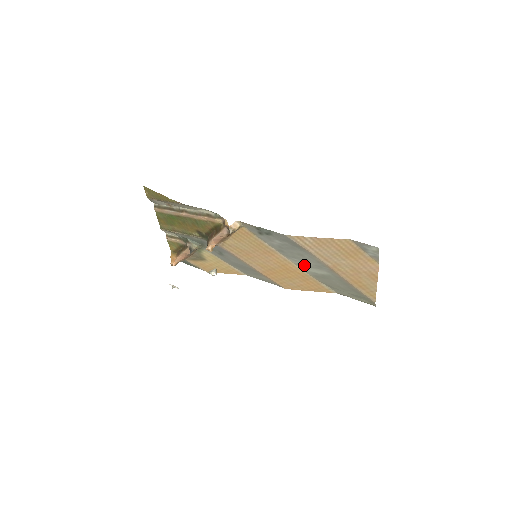
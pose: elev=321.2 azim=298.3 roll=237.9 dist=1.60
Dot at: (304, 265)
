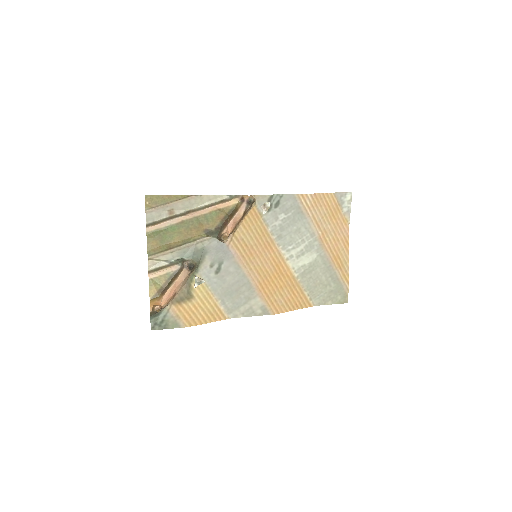
Dot at: (296, 255)
